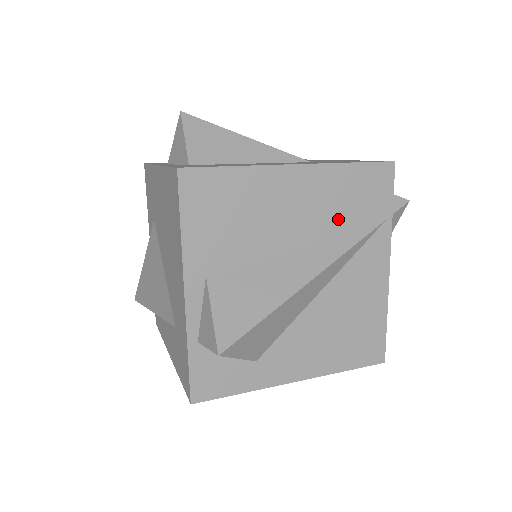
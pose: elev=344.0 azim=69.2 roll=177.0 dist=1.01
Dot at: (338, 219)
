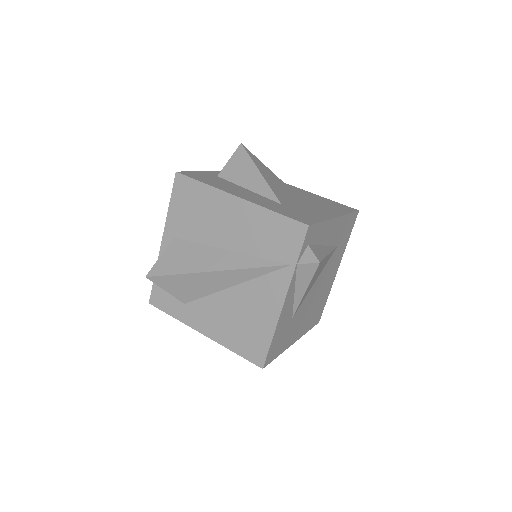
Dot at: (255, 245)
